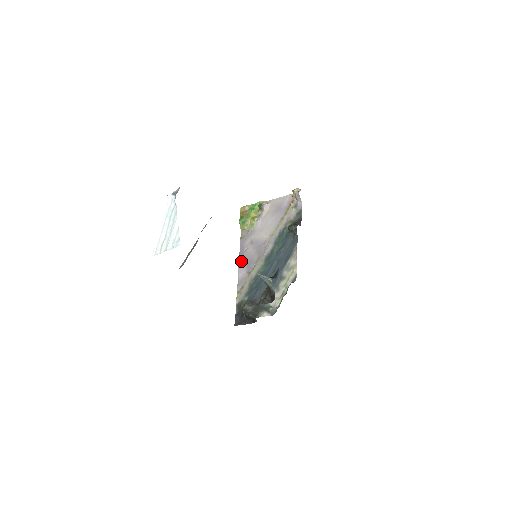
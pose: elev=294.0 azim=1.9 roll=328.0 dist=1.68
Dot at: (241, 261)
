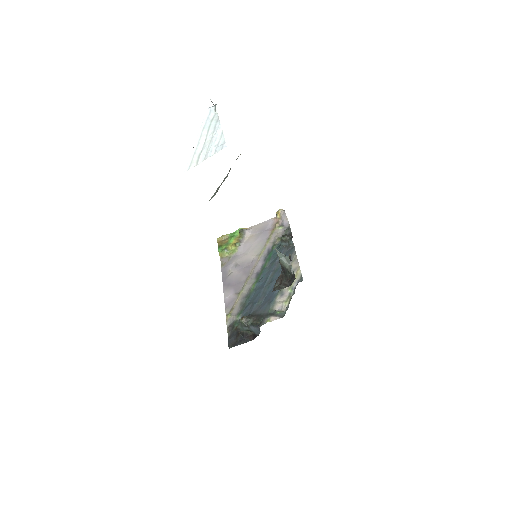
Dot at: (226, 285)
